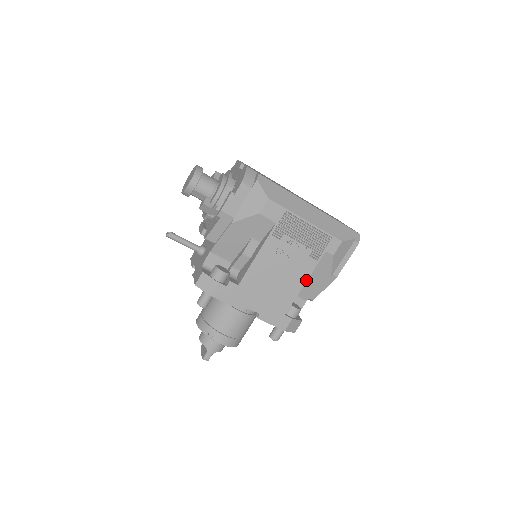
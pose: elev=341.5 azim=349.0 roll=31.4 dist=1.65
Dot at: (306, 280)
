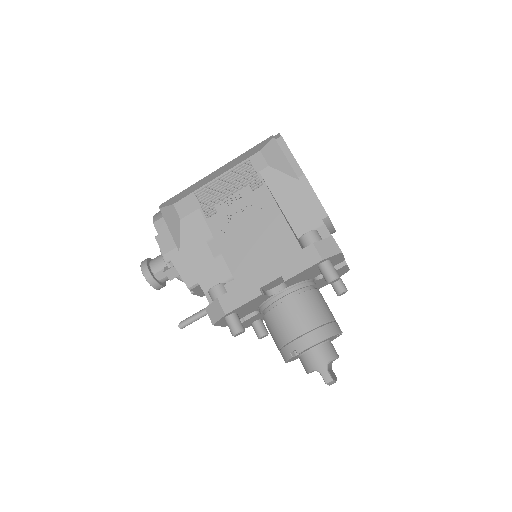
Dot at: (277, 206)
